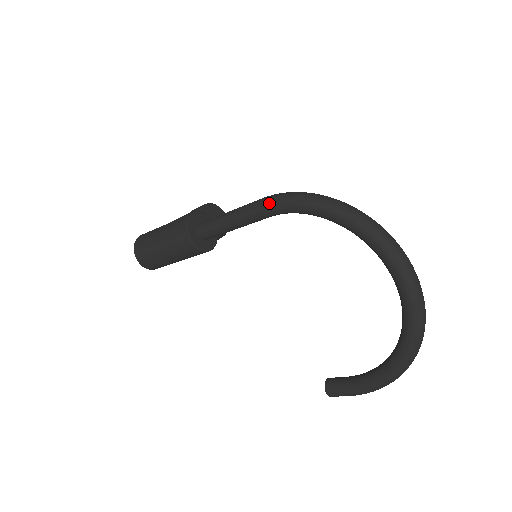
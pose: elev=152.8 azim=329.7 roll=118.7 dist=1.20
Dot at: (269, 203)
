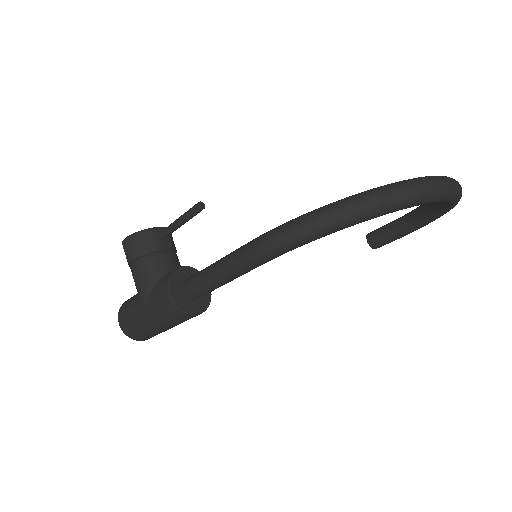
Dot at: (267, 259)
